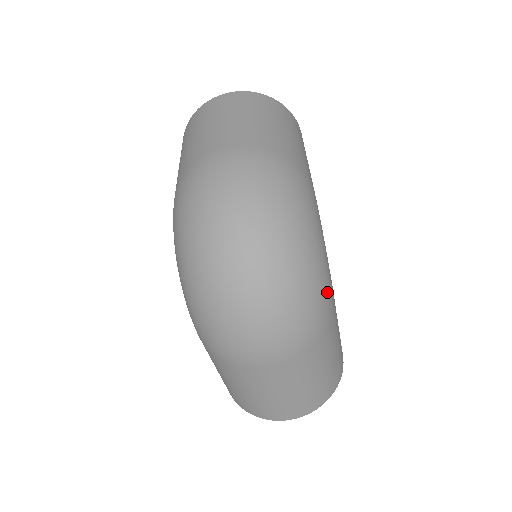
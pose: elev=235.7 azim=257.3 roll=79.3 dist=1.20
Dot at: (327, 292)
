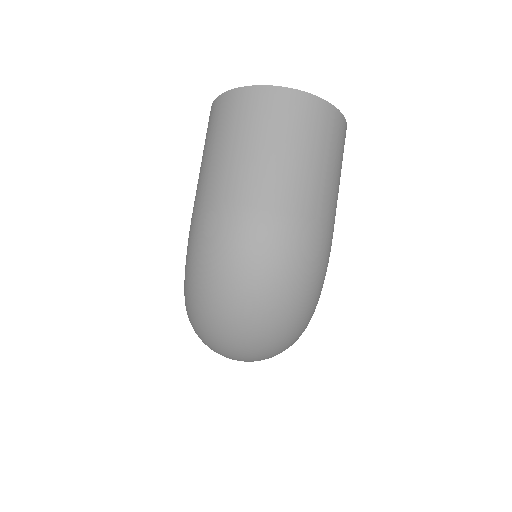
Dot at: occluded
